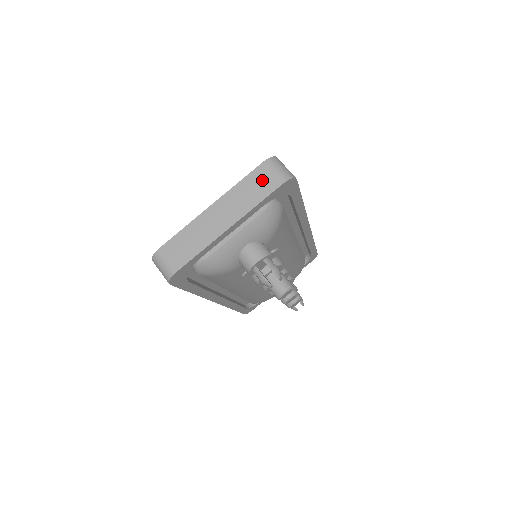
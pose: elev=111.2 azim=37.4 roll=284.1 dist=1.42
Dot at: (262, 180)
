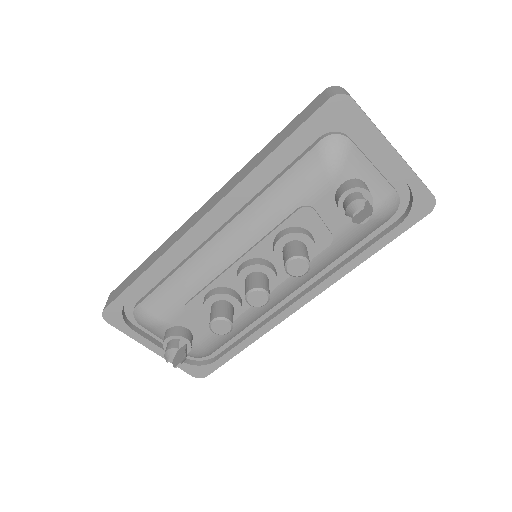
Dot at: (421, 180)
